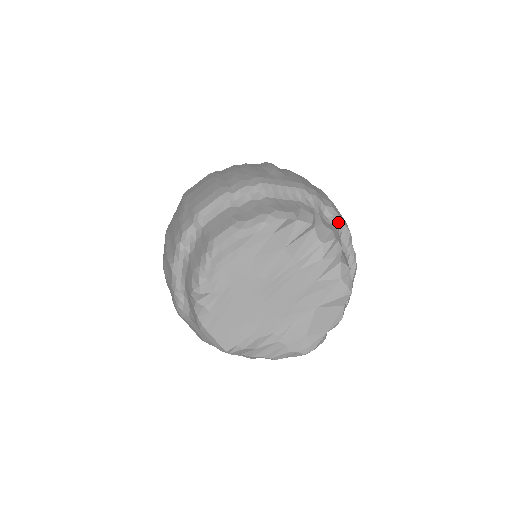
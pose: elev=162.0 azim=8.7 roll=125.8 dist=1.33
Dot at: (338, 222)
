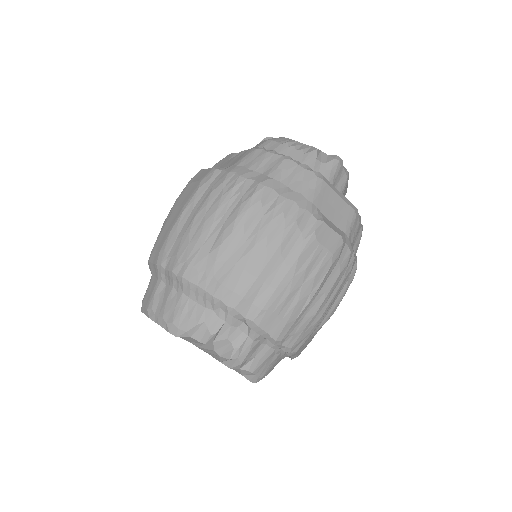
Dot at: (259, 333)
